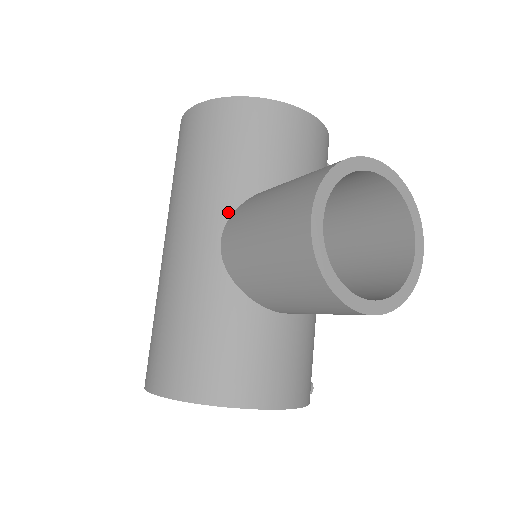
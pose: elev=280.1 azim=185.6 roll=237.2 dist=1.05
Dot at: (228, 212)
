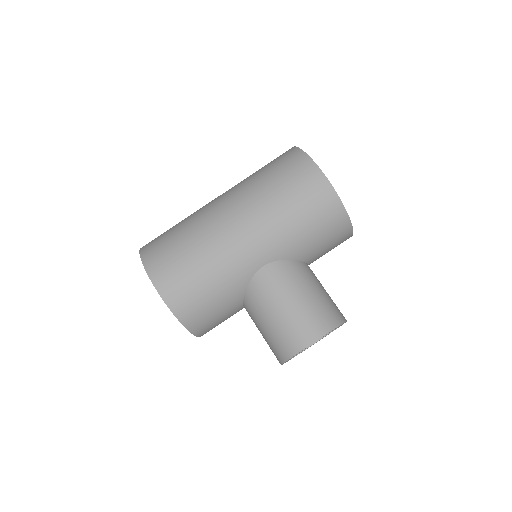
Dot at: (280, 257)
